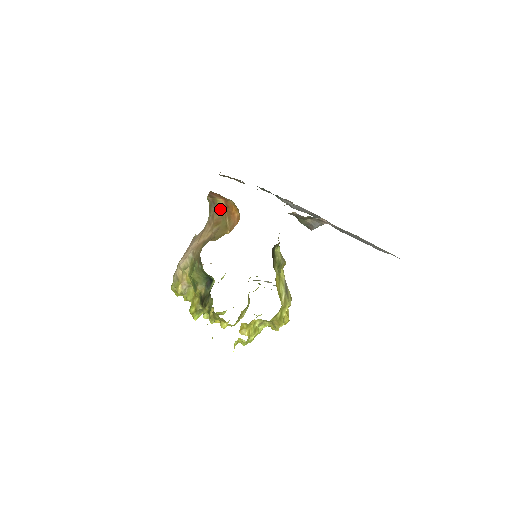
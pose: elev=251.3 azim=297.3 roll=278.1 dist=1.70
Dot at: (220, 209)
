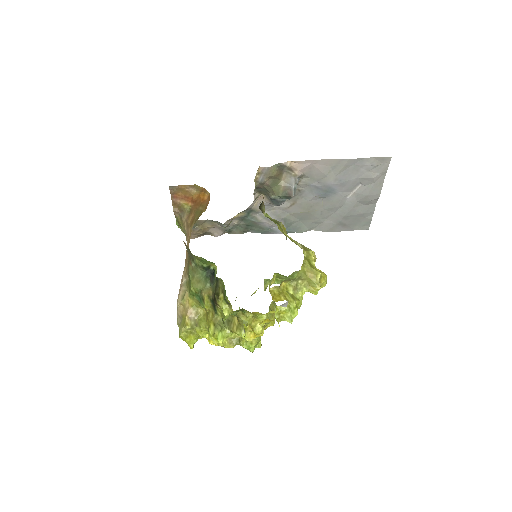
Dot at: (190, 211)
